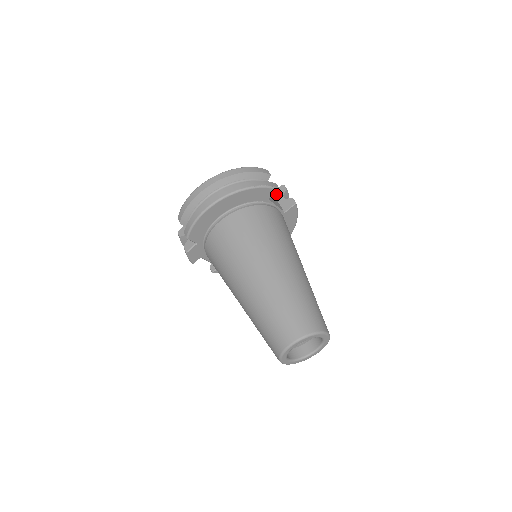
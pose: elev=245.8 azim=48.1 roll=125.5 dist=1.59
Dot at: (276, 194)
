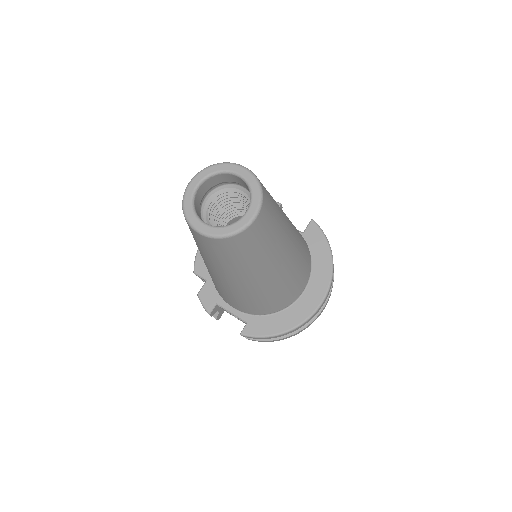
Dot at: occluded
